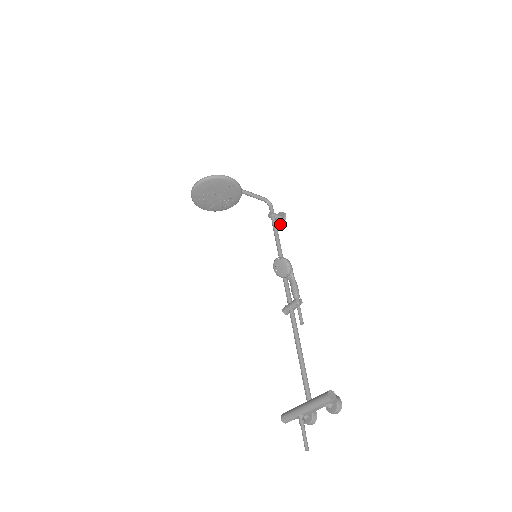
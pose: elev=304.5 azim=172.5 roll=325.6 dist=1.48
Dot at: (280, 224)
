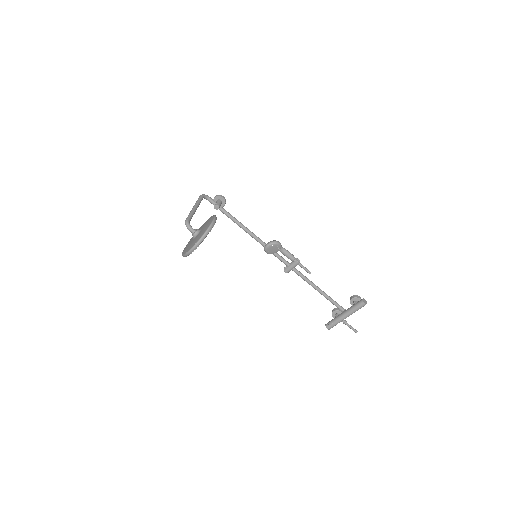
Dot at: occluded
